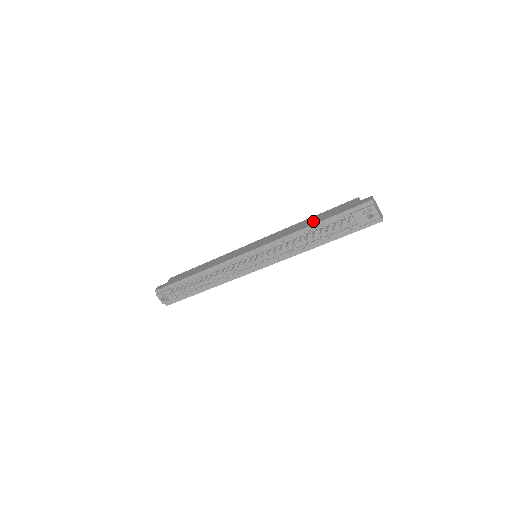
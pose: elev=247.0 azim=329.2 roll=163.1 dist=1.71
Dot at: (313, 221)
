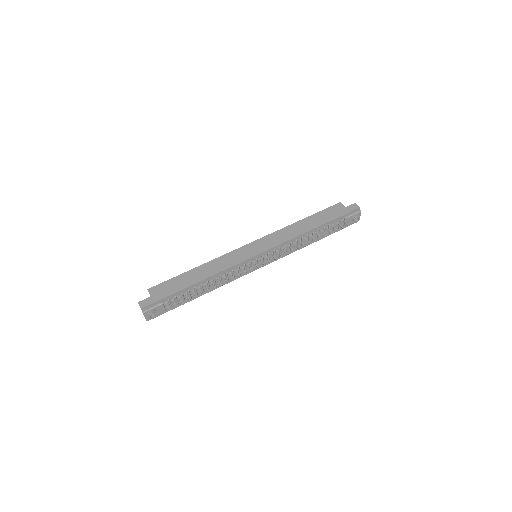
Dot at: (313, 223)
